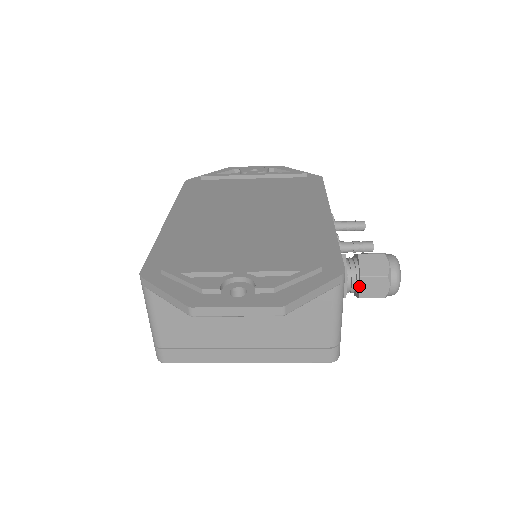
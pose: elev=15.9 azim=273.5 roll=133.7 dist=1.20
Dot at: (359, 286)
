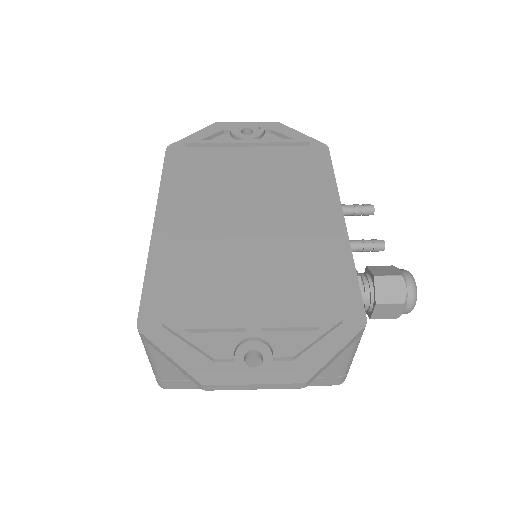
Dot at: (372, 310)
